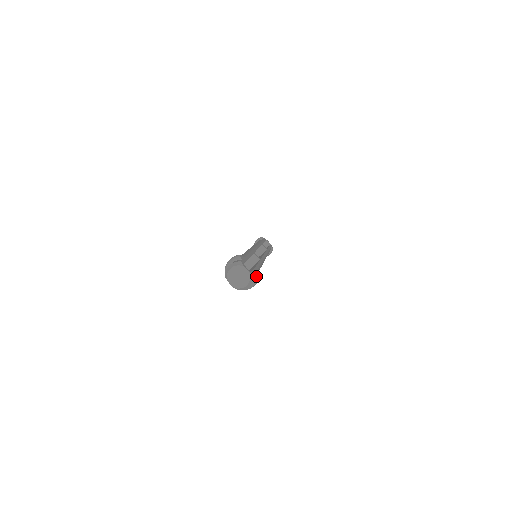
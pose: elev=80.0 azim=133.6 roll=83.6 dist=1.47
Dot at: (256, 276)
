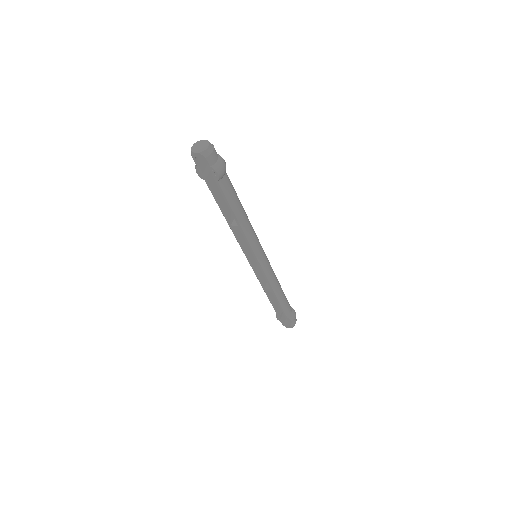
Dot at: (219, 156)
